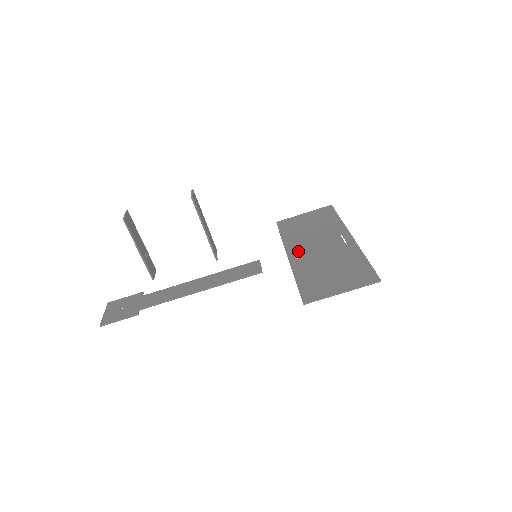
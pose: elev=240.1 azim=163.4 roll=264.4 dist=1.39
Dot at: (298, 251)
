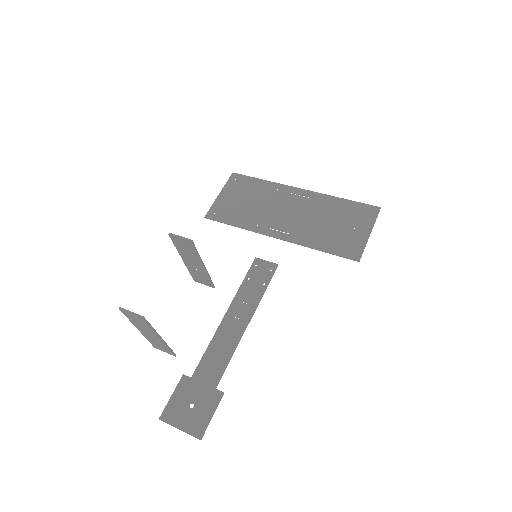
Dot at: (279, 228)
